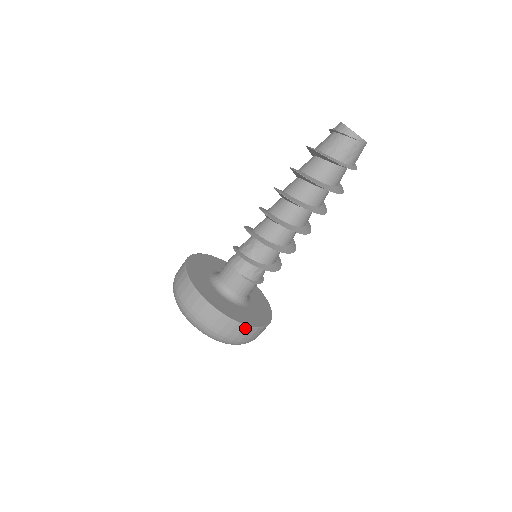
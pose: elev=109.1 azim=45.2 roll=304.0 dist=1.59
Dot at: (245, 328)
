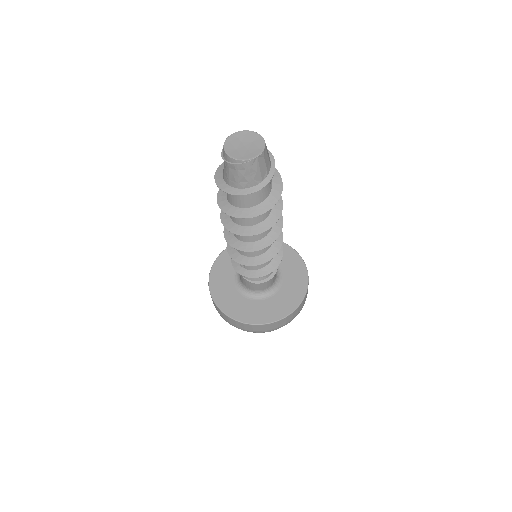
Dot at: (254, 326)
